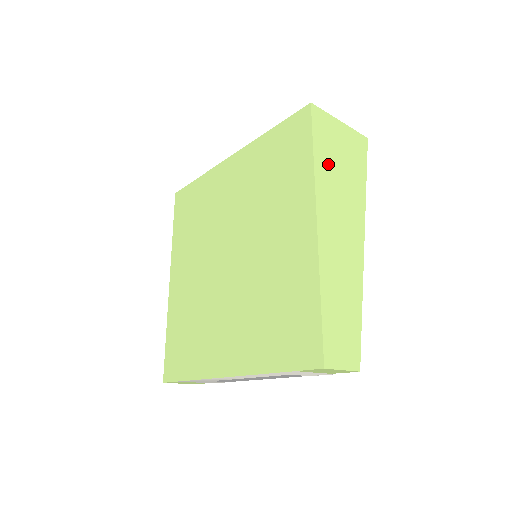
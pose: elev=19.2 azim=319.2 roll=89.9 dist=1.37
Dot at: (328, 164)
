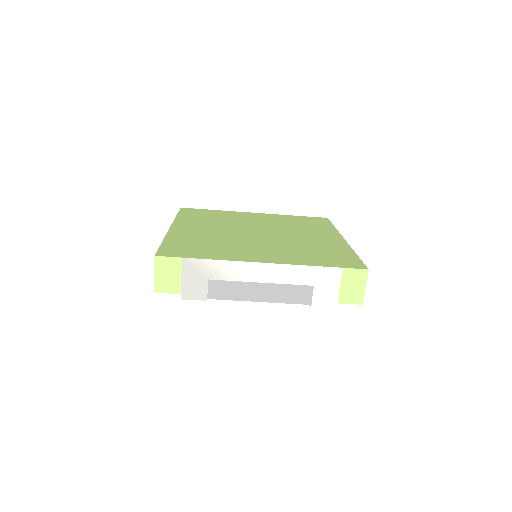
Dot at: occluded
